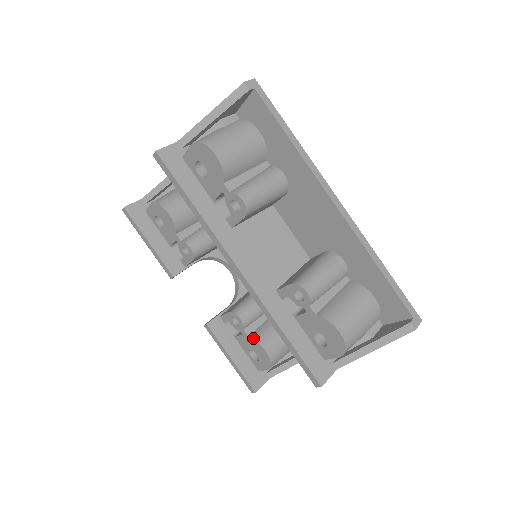
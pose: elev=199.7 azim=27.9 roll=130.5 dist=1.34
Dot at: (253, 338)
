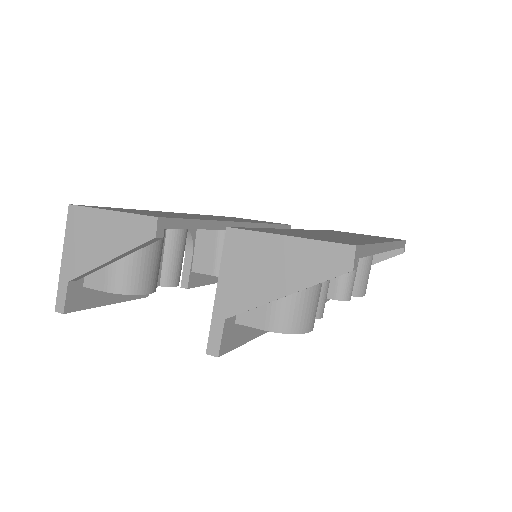
Dot at: occluded
